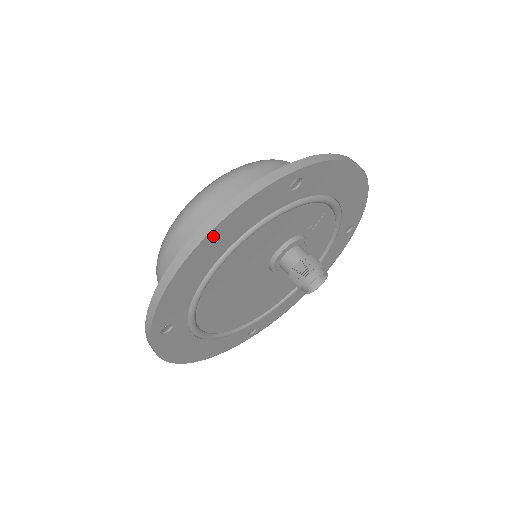
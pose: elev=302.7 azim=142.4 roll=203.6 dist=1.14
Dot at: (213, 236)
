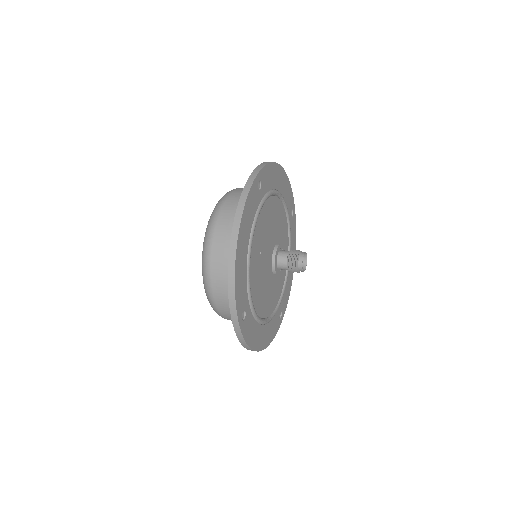
Dot at: (284, 175)
